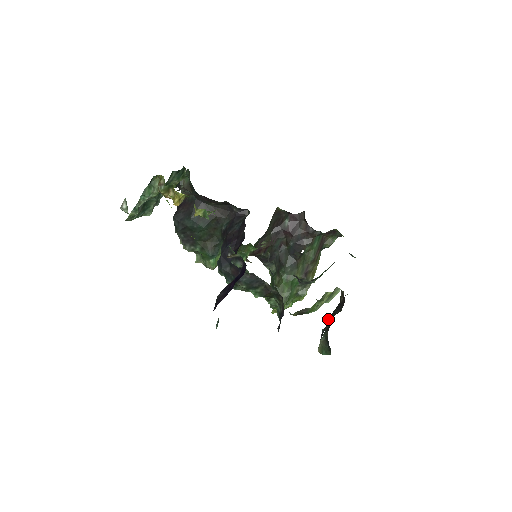
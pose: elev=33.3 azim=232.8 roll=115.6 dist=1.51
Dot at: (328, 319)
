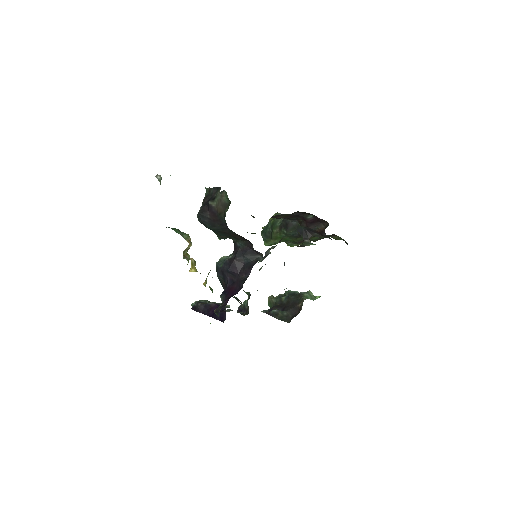
Dot at: (279, 314)
